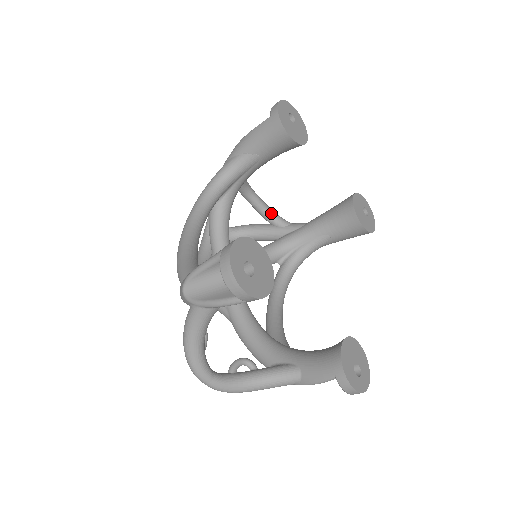
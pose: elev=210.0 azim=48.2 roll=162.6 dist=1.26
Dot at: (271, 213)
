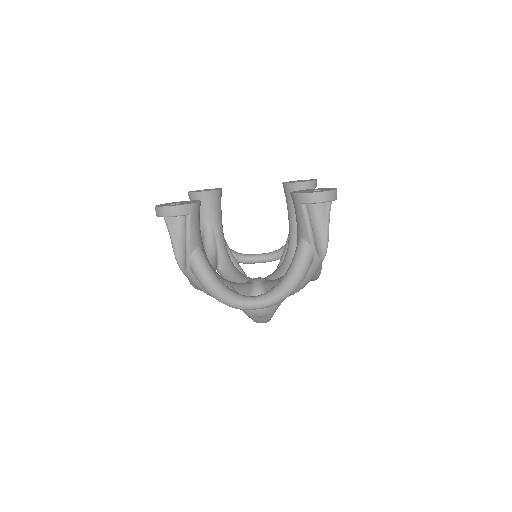
Dot at: (272, 253)
